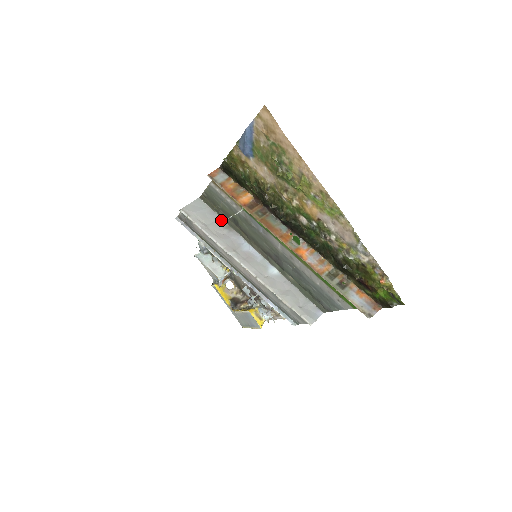
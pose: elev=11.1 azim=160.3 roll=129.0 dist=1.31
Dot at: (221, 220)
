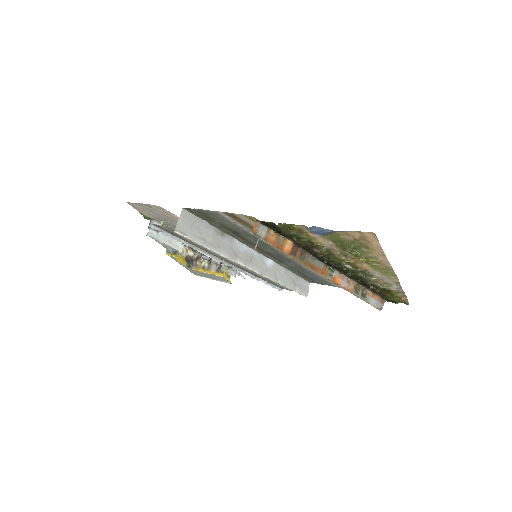
Dot at: (213, 228)
